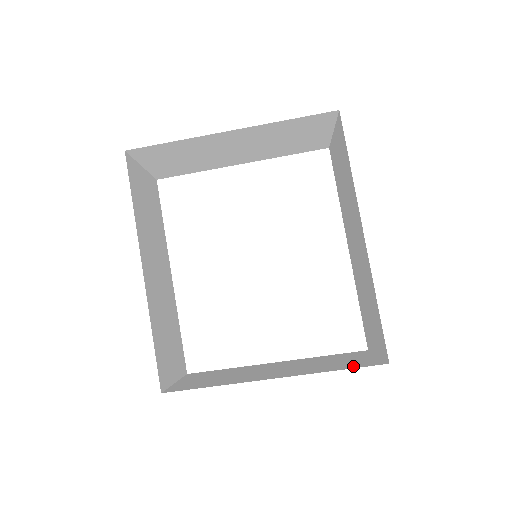
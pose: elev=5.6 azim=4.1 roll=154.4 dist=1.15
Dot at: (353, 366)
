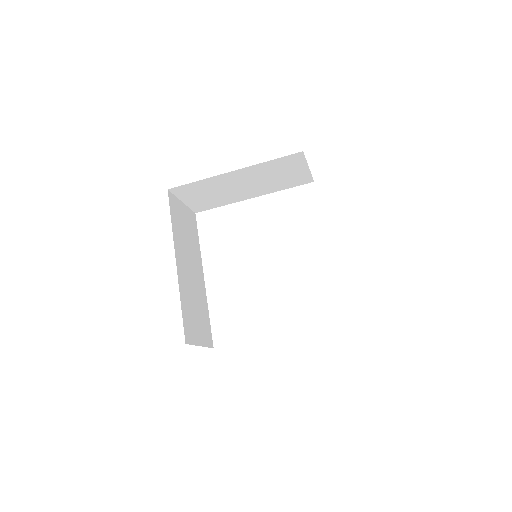
Dot at: occluded
